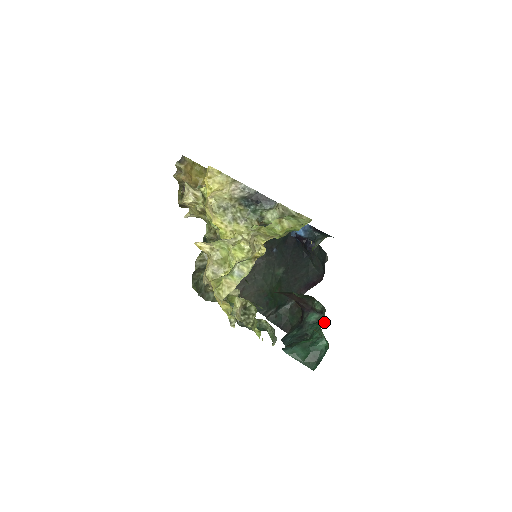
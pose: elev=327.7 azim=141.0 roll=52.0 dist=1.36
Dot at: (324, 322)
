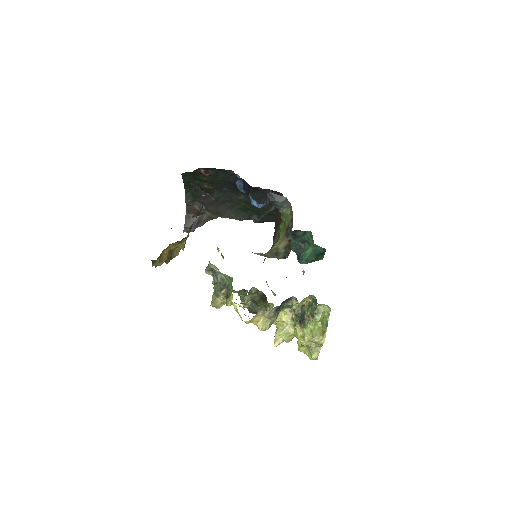
Dot at: (312, 235)
